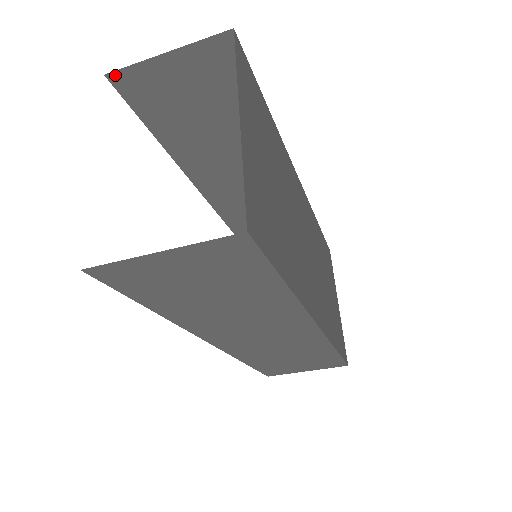
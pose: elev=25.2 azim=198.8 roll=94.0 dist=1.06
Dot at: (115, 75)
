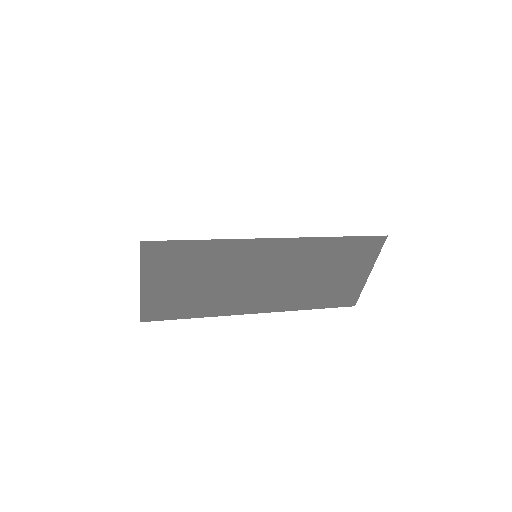
Dot at: occluded
